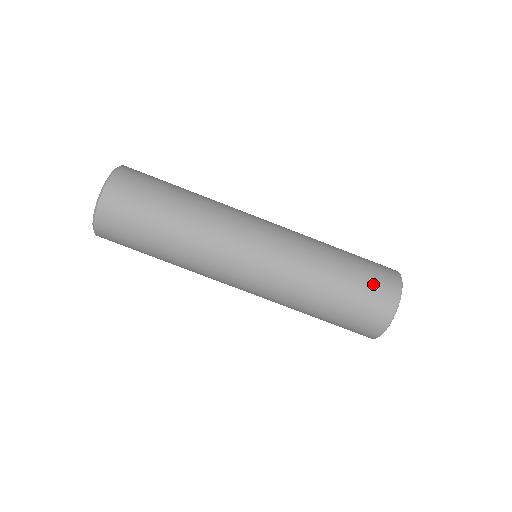
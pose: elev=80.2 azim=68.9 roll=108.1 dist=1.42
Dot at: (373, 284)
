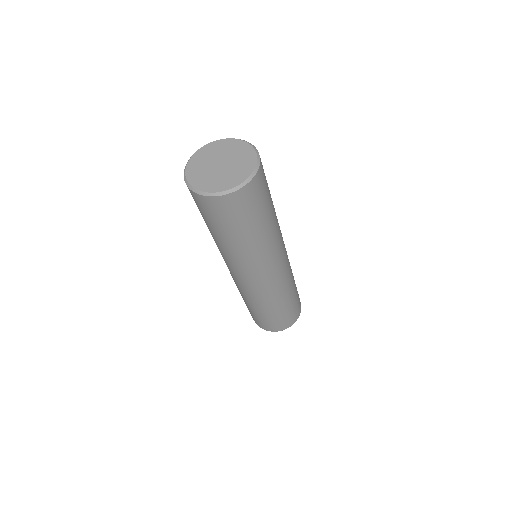
Dot at: (297, 306)
